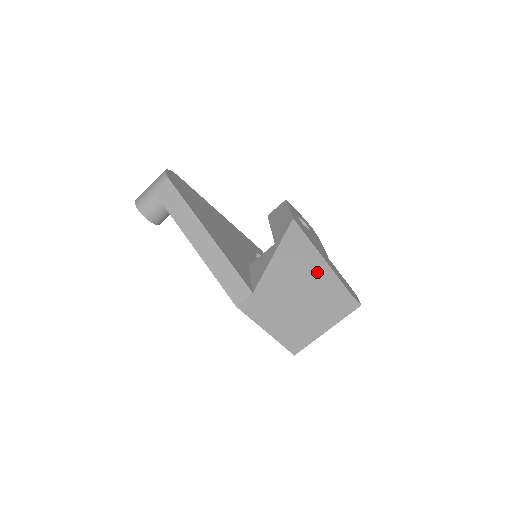
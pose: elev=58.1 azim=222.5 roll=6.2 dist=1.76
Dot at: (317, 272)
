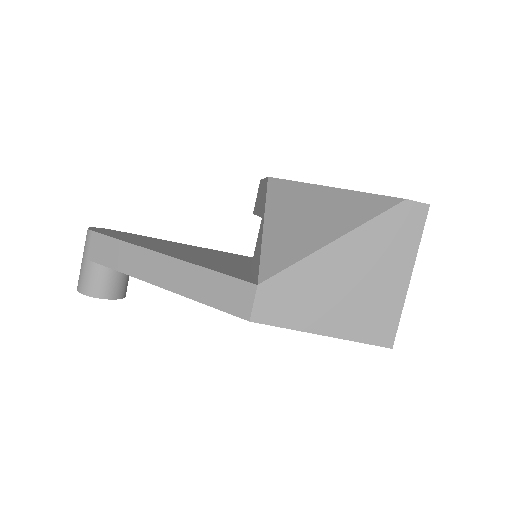
Dot at: (334, 206)
